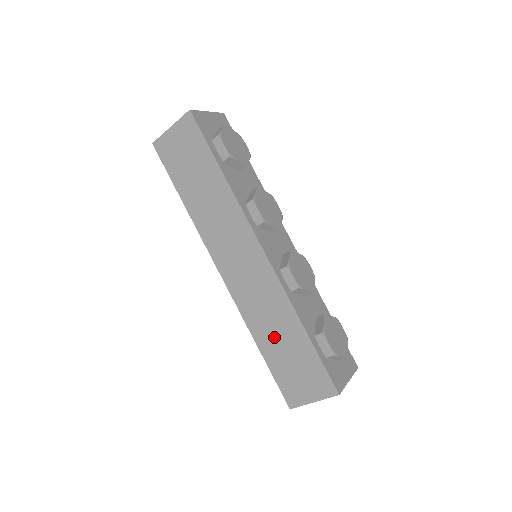
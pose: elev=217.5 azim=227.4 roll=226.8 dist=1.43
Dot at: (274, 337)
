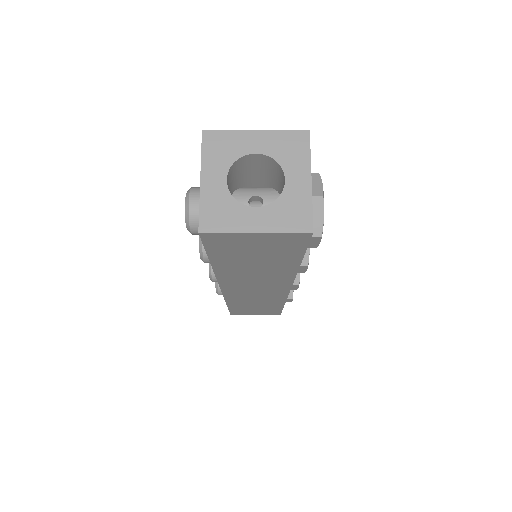
Dot at: (250, 305)
